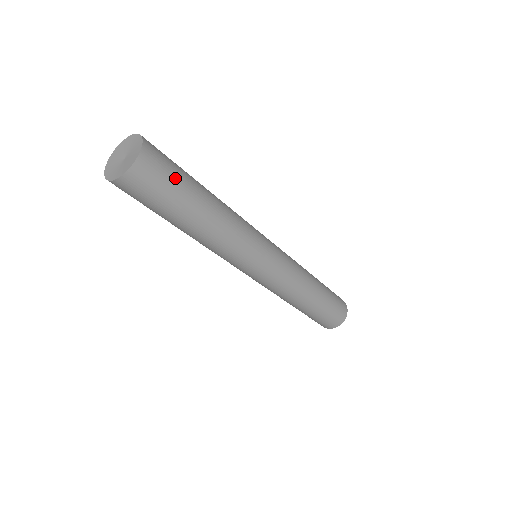
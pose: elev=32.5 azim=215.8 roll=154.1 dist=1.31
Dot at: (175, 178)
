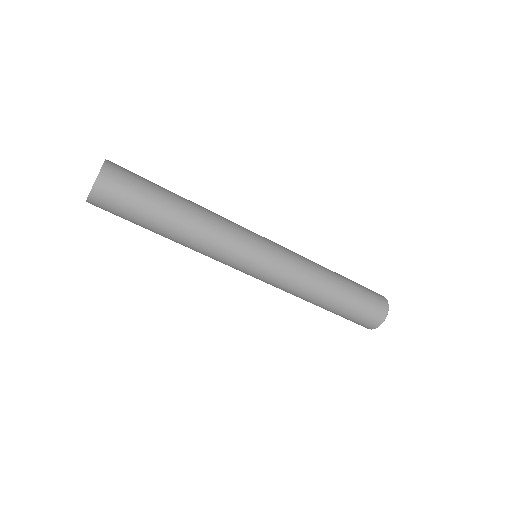
Dot at: (138, 190)
